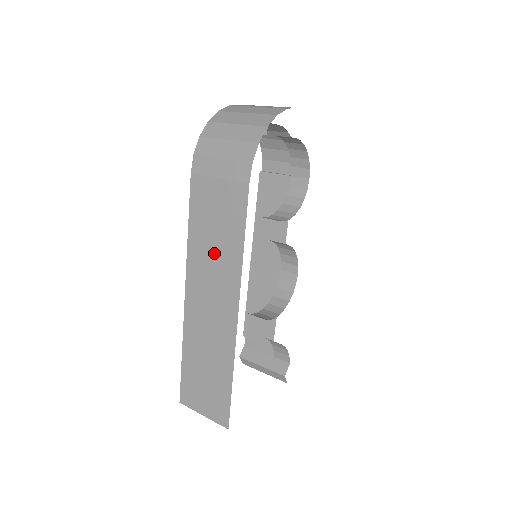
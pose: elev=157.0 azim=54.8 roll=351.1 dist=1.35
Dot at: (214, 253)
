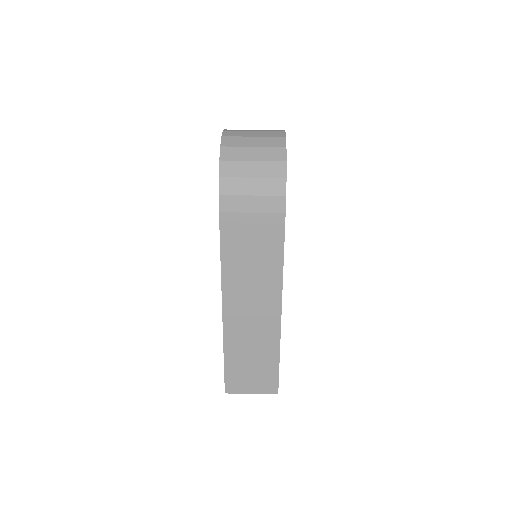
Dot at: (252, 272)
